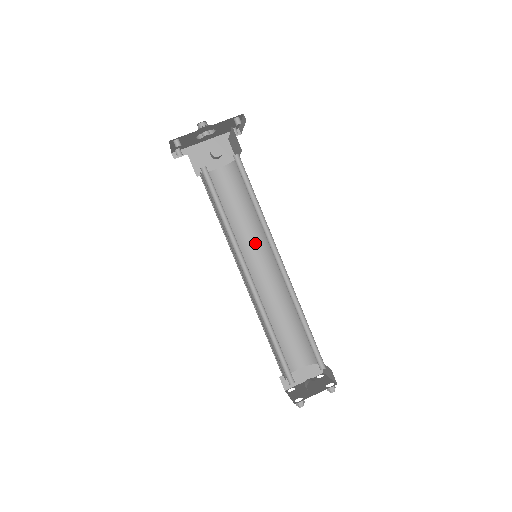
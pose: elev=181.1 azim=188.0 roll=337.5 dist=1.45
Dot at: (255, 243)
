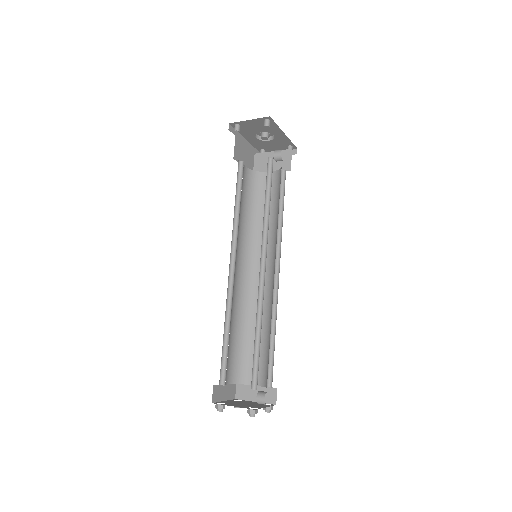
Dot at: (244, 246)
